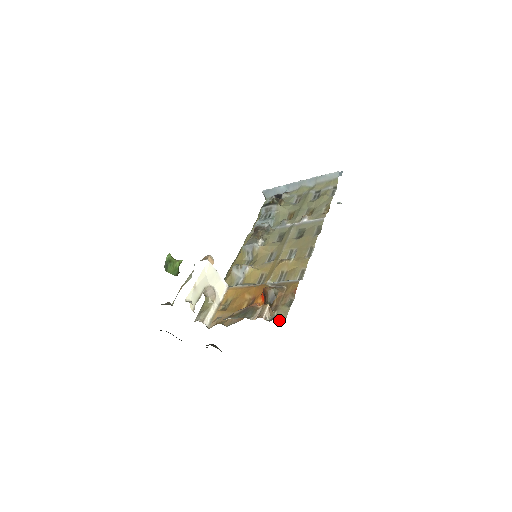
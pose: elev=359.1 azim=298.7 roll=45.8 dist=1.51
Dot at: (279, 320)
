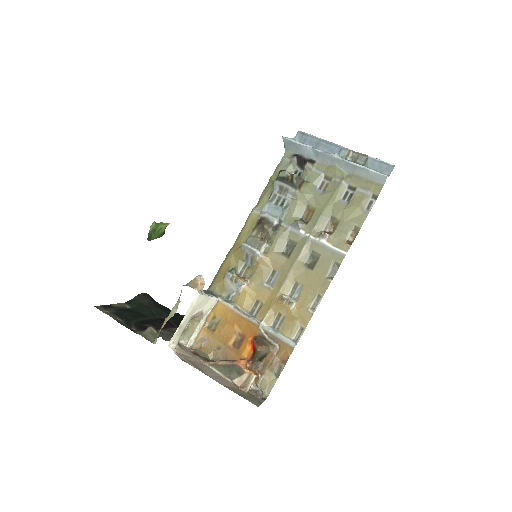
Dot at: (263, 391)
